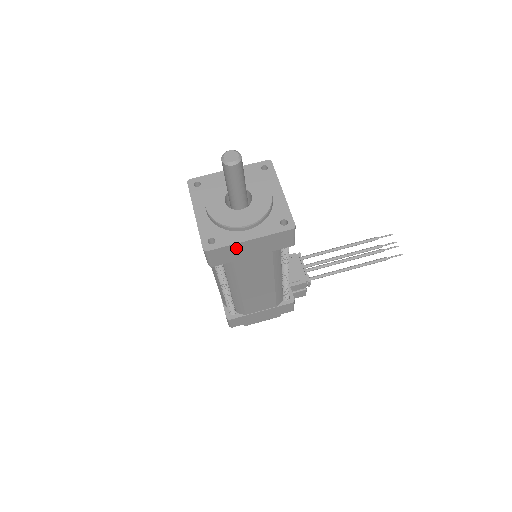
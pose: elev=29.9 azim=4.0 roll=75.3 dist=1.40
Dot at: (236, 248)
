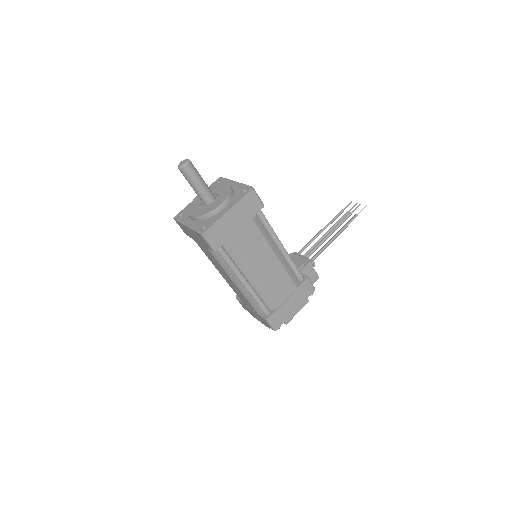
Dot at: (223, 223)
